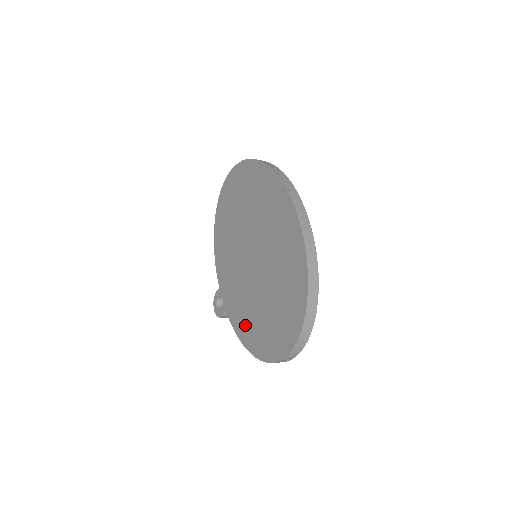
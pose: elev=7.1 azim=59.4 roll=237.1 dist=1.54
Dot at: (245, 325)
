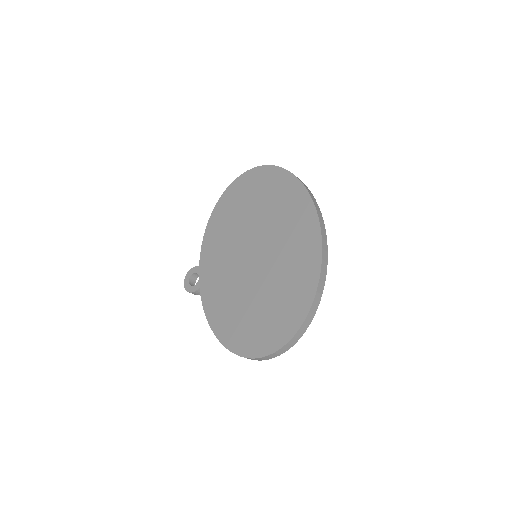
Dot at: (221, 312)
